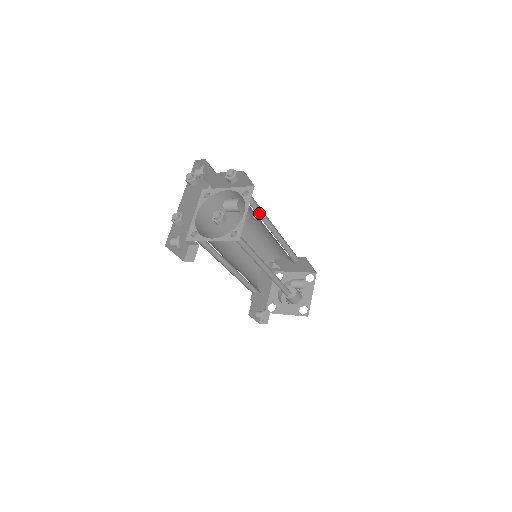
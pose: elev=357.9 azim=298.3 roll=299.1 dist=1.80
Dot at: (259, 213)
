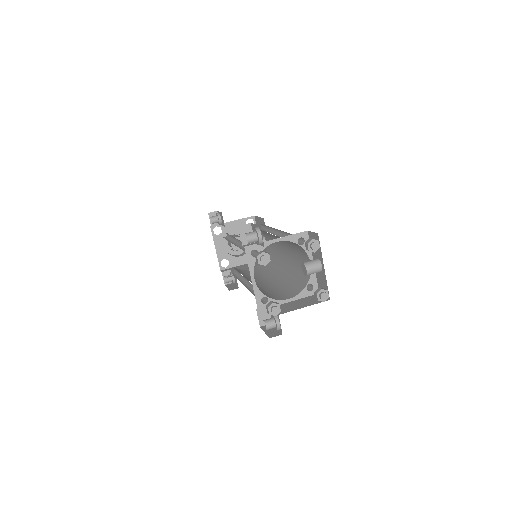
Dot at: occluded
